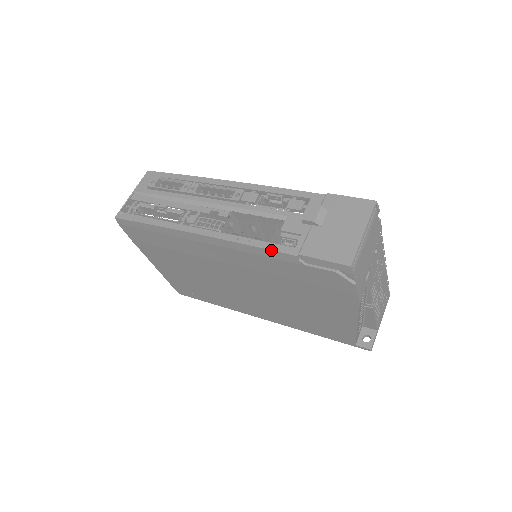
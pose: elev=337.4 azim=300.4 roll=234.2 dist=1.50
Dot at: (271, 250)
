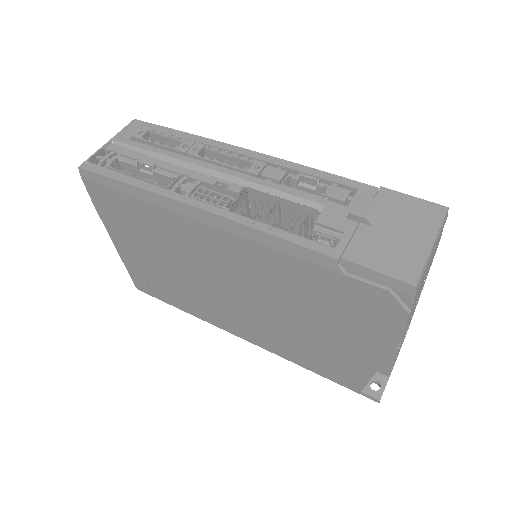
Dot at: (301, 245)
